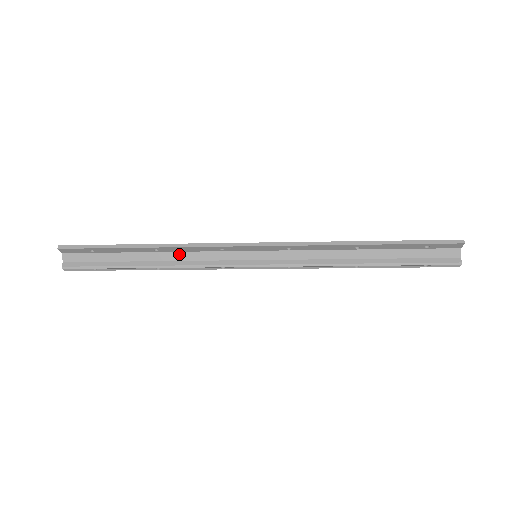
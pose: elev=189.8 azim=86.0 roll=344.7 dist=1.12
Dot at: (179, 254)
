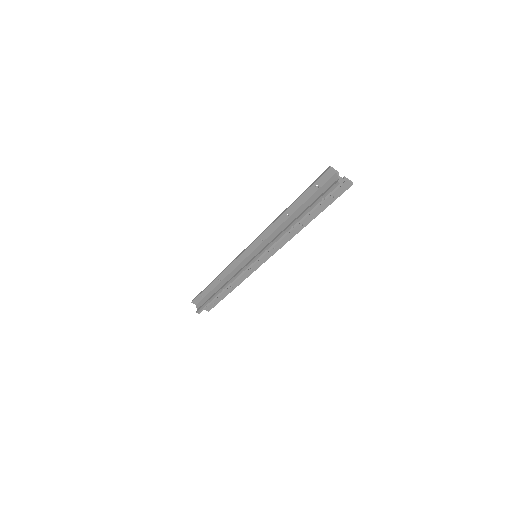
Dot at: (228, 277)
